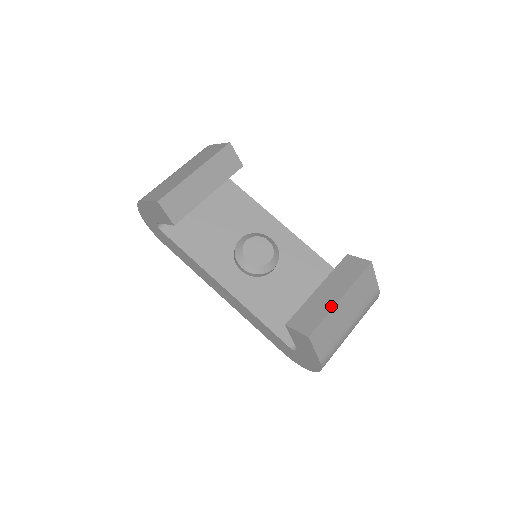
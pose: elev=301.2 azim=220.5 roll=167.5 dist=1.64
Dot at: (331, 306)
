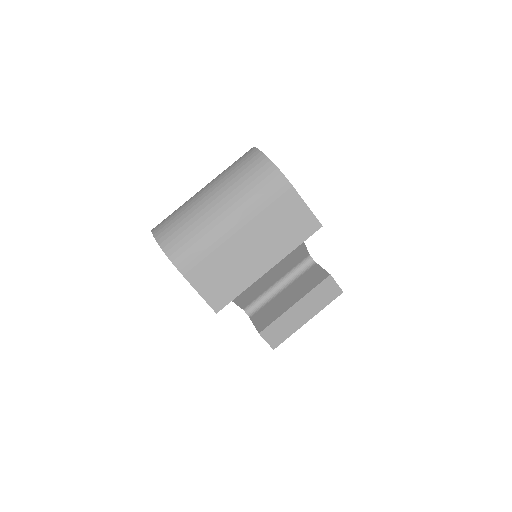
Dot at: (298, 327)
